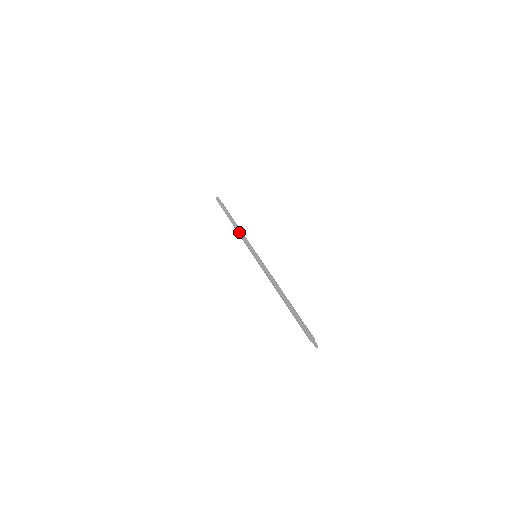
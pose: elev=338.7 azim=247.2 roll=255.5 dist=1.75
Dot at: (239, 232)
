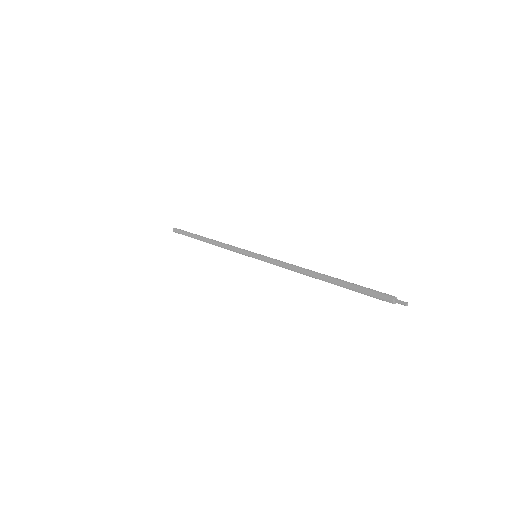
Dot at: (221, 244)
